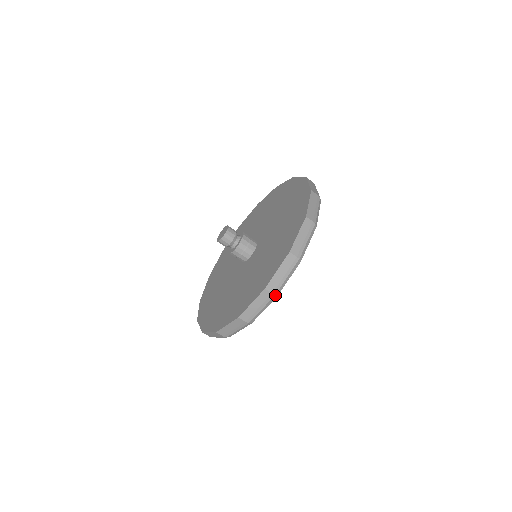
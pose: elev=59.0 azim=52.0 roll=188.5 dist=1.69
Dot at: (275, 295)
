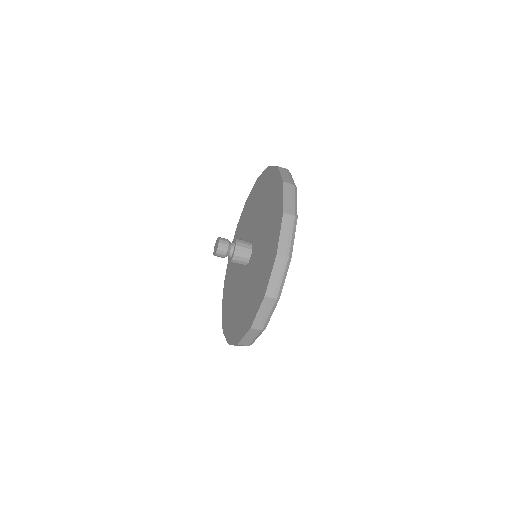
Dot at: (277, 298)
